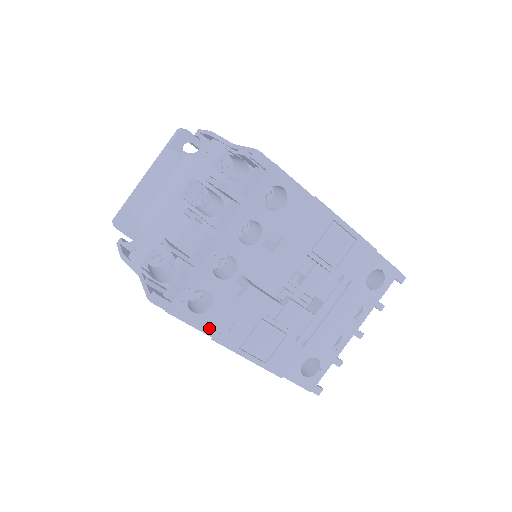
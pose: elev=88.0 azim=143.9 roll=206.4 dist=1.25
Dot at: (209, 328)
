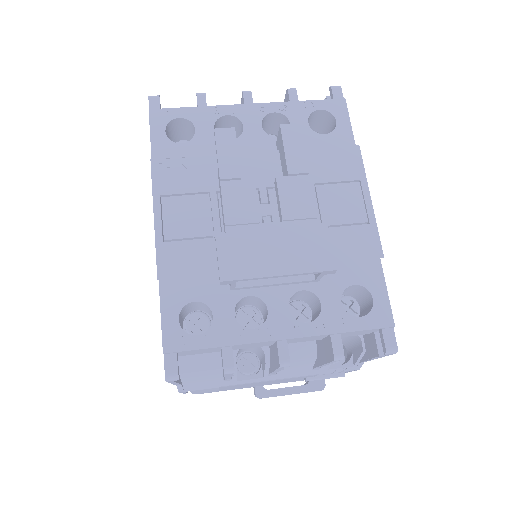
Dot at: (160, 158)
